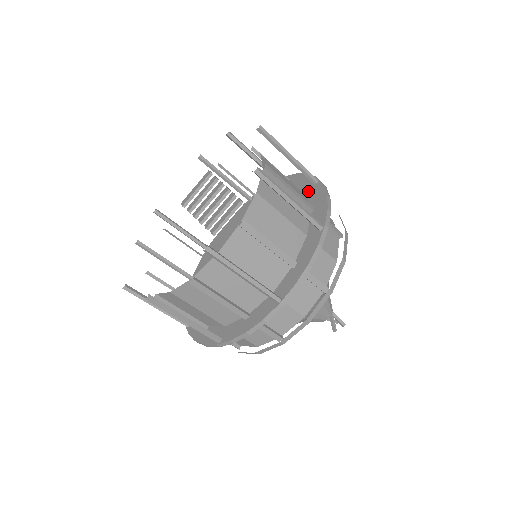
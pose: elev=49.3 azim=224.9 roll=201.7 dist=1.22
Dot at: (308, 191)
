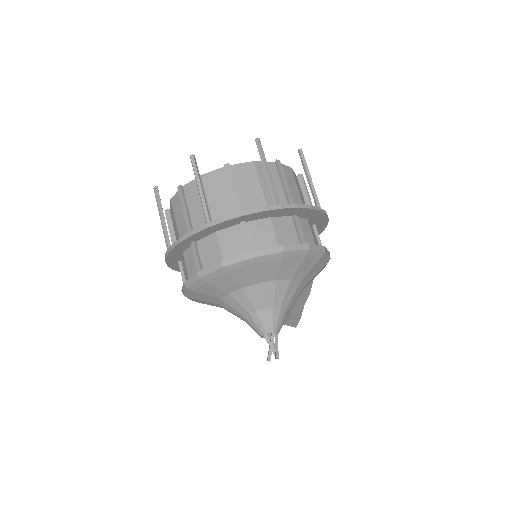
Dot at: occluded
